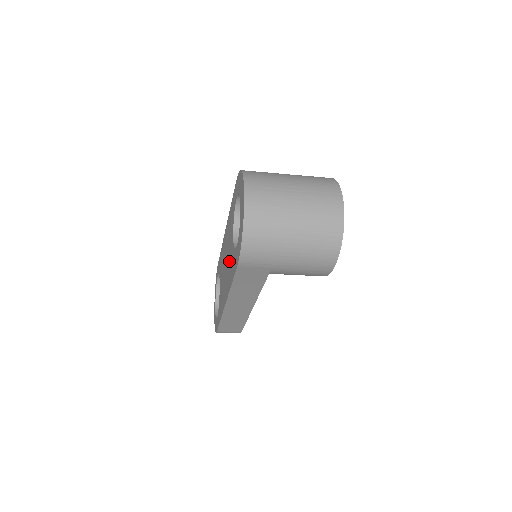
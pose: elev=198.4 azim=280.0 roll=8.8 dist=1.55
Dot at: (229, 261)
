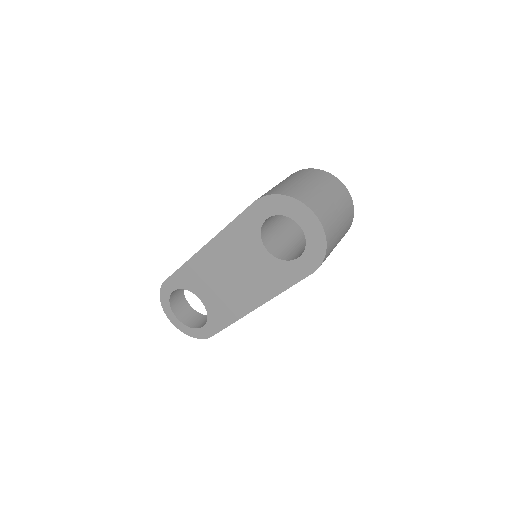
Dot at: (257, 273)
